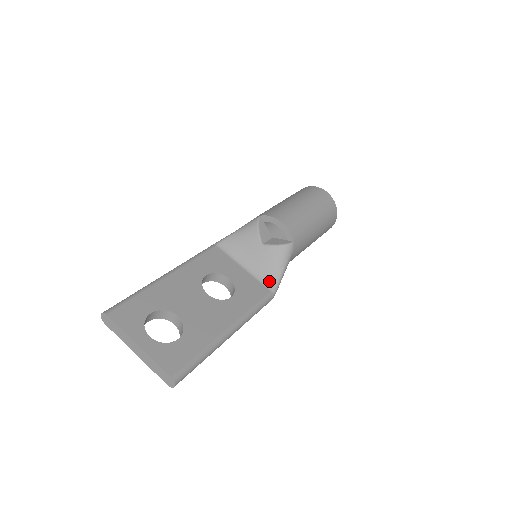
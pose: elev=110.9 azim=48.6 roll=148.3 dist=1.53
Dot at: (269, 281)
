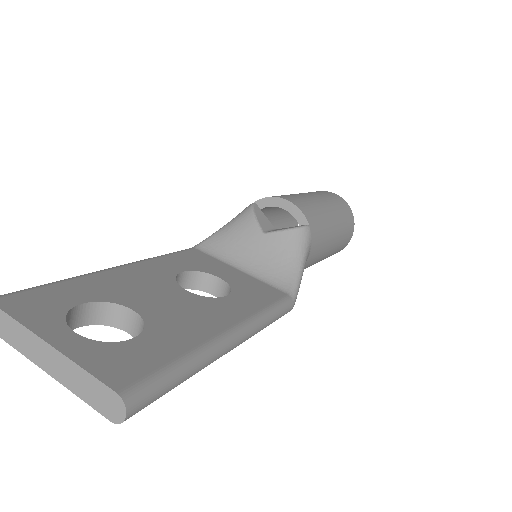
Dot at: (282, 281)
